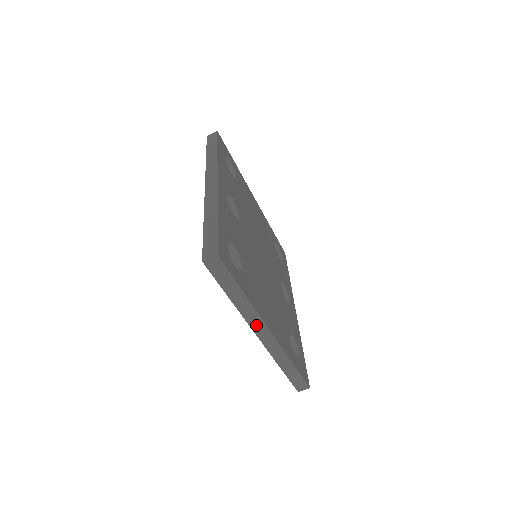
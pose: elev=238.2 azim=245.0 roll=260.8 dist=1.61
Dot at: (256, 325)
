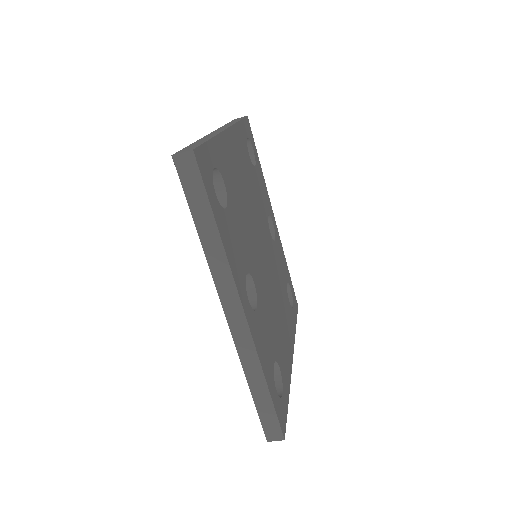
Dot at: occluded
